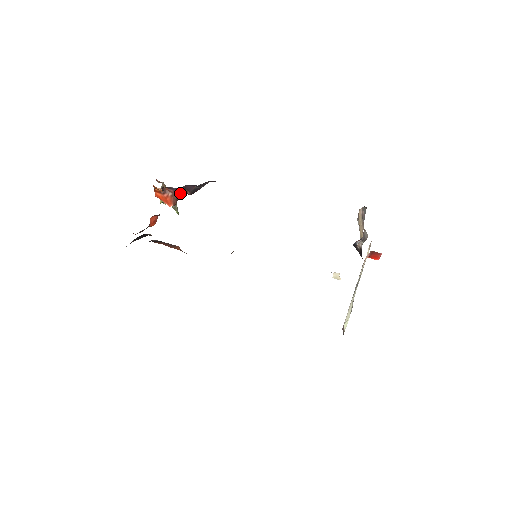
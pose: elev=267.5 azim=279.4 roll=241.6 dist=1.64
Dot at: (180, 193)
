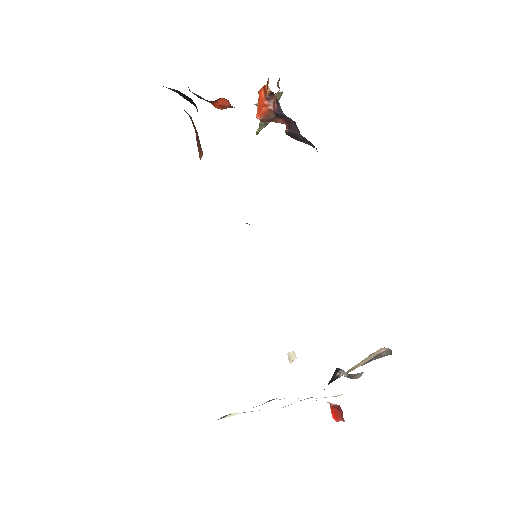
Dot at: (280, 119)
